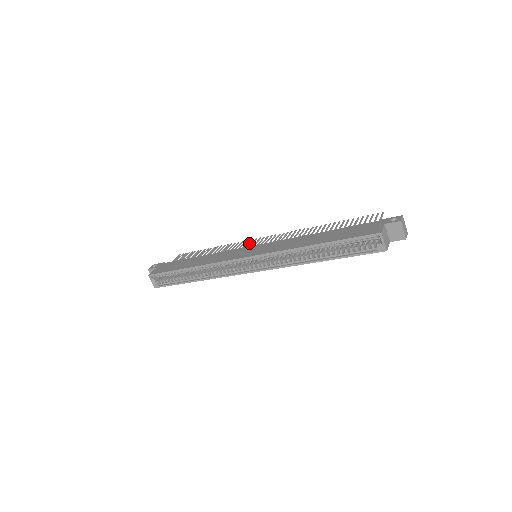
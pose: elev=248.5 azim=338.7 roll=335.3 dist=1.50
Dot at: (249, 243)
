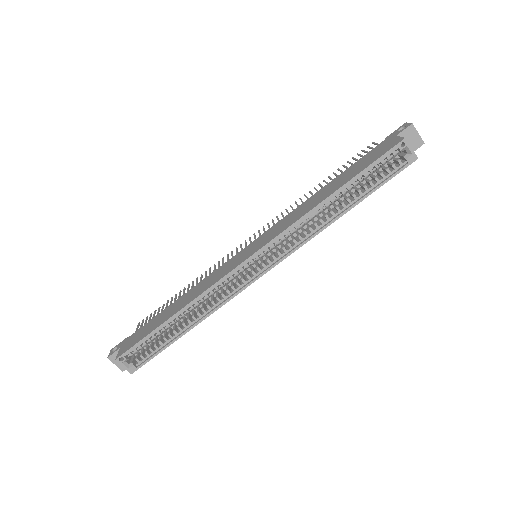
Dot at: (232, 254)
